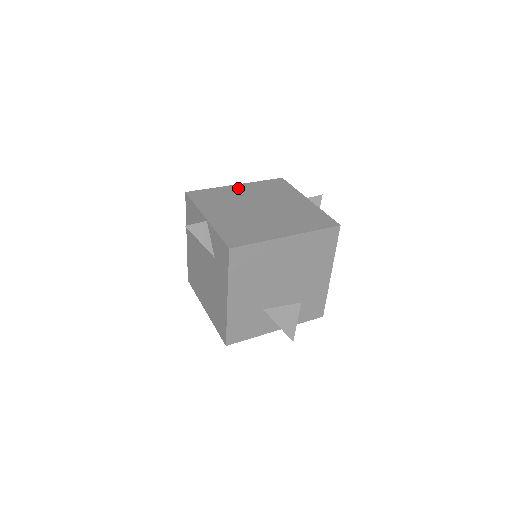
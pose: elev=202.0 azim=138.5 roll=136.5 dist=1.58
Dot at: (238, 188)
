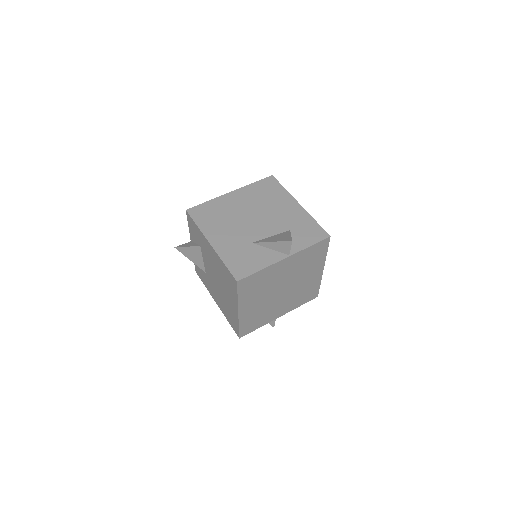
Dot at: occluded
